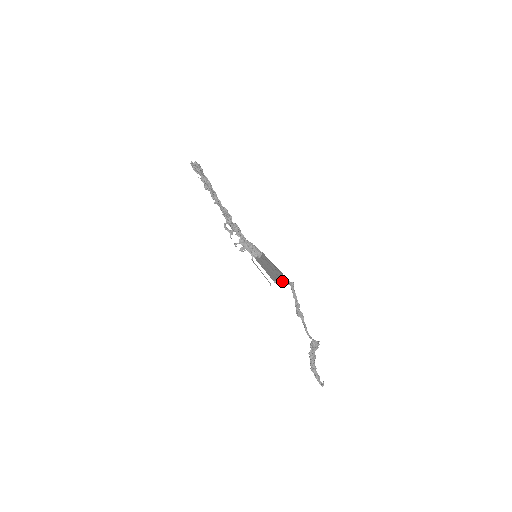
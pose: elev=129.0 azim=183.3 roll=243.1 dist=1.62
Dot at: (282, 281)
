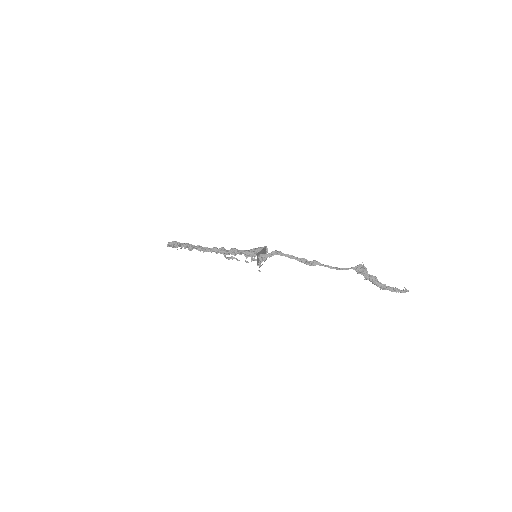
Dot at: (263, 259)
